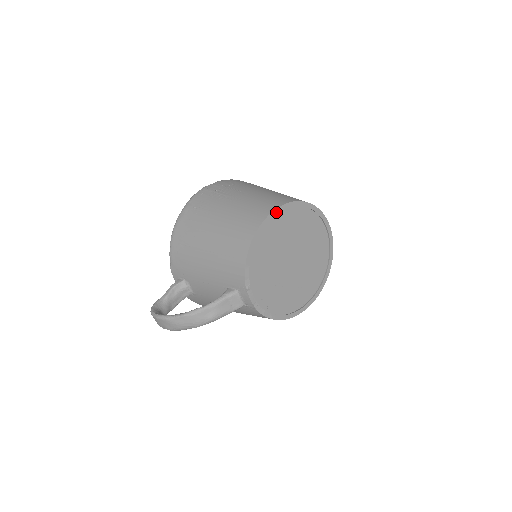
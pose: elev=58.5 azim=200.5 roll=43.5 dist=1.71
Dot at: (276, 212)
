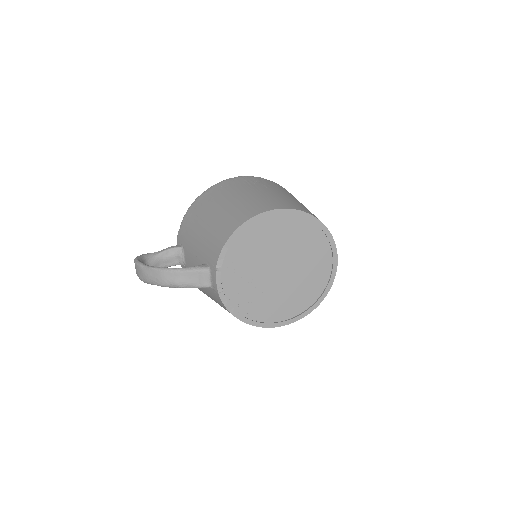
Dot at: (280, 212)
